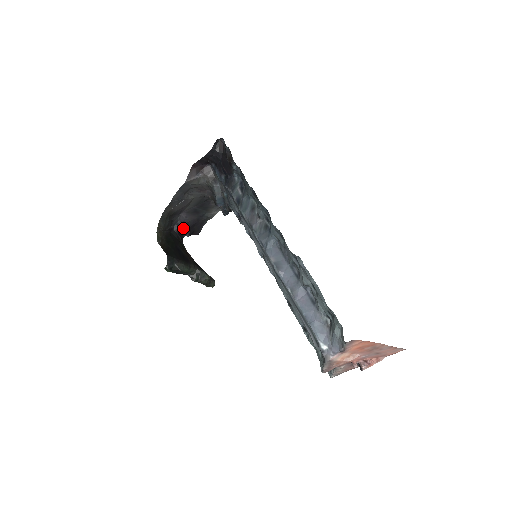
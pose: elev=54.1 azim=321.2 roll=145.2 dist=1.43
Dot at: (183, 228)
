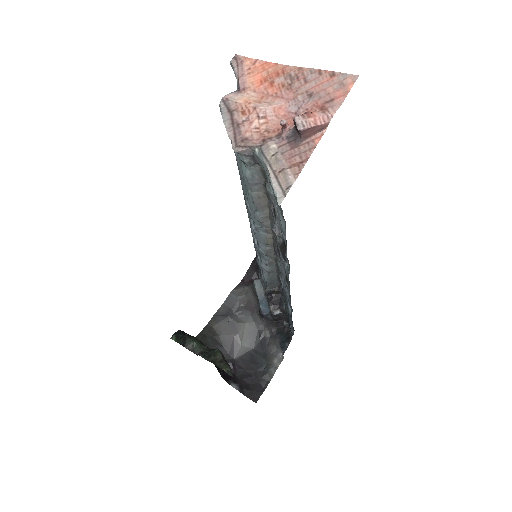
Dot at: (232, 373)
